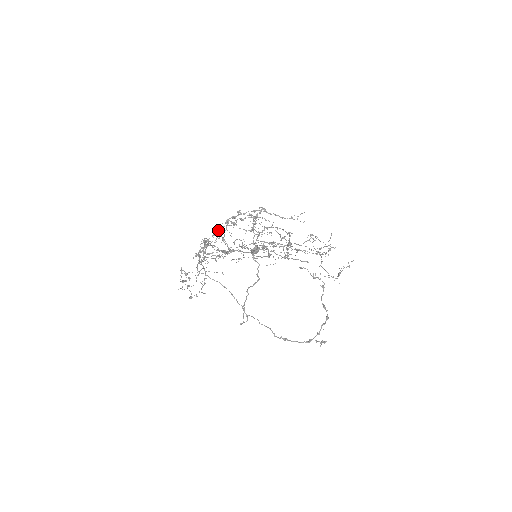
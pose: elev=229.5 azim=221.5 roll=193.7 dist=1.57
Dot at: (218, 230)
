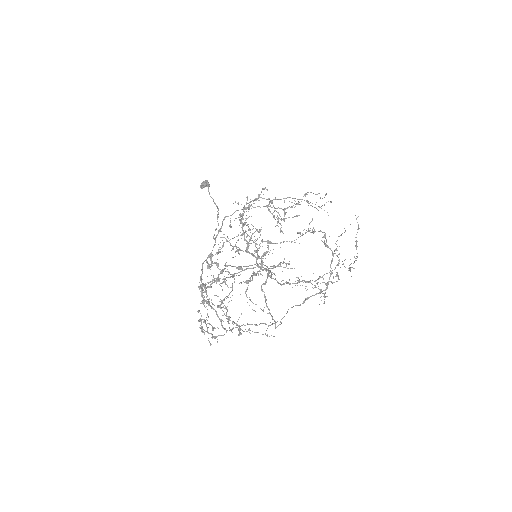
Dot at: (218, 275)
